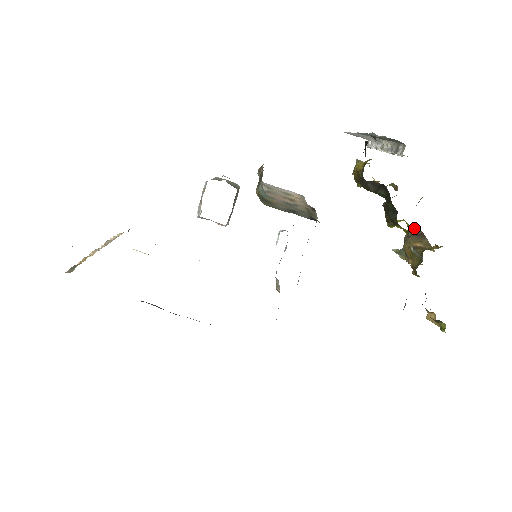
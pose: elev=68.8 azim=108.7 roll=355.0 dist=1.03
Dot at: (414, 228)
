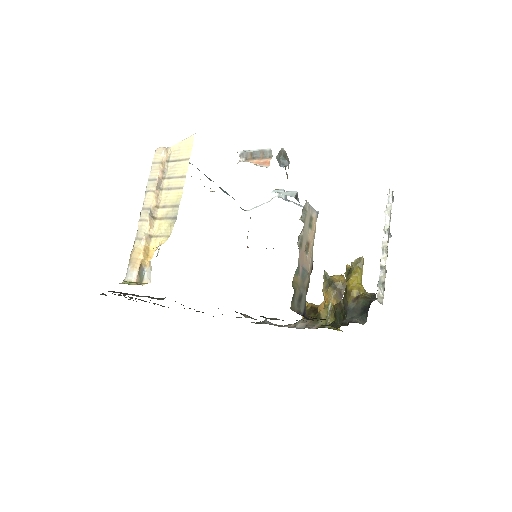
Dot at: (344, 286)
